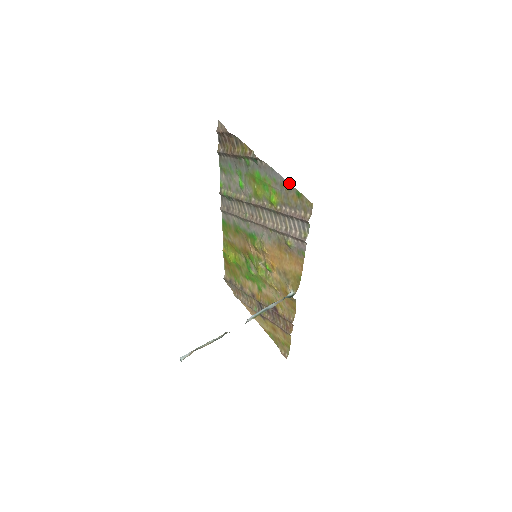
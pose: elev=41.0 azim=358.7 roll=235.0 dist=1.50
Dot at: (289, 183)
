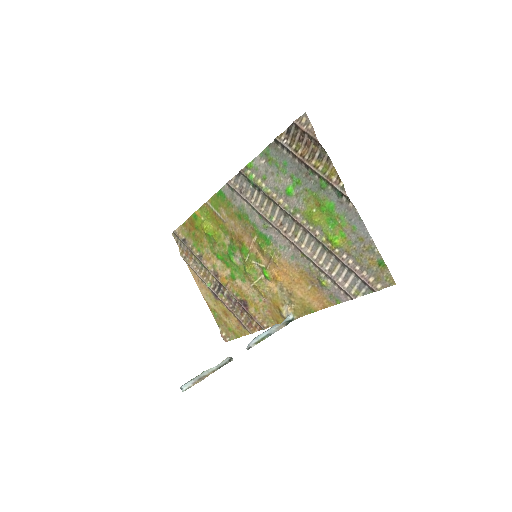
Dot at: (376, 247)
